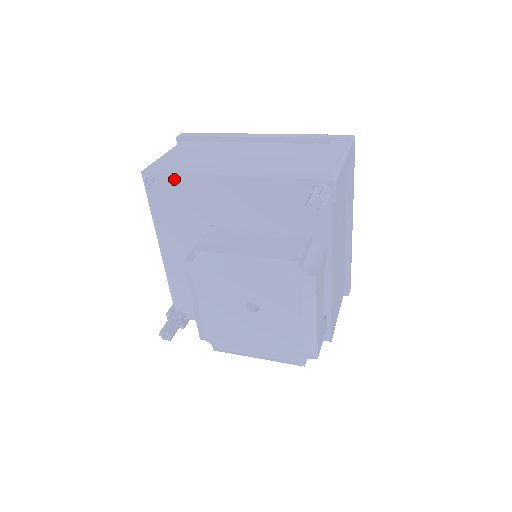
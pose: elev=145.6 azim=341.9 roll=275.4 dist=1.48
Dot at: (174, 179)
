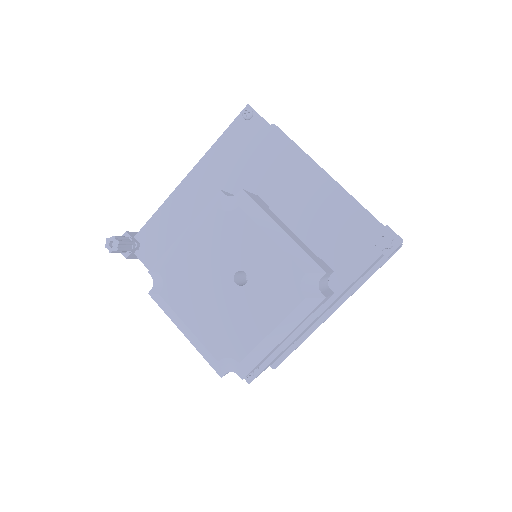
Dot at: (269, 133)
